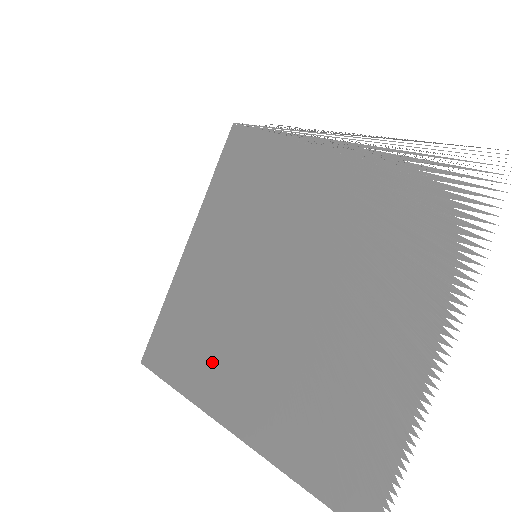
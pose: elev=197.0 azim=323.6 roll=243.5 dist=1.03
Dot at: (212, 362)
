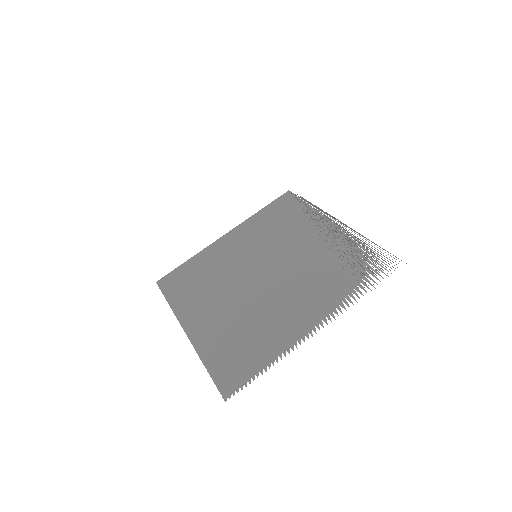
Dot at: (197, 295)
